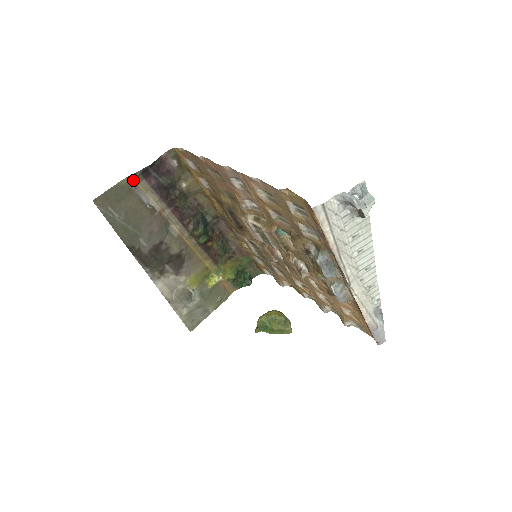
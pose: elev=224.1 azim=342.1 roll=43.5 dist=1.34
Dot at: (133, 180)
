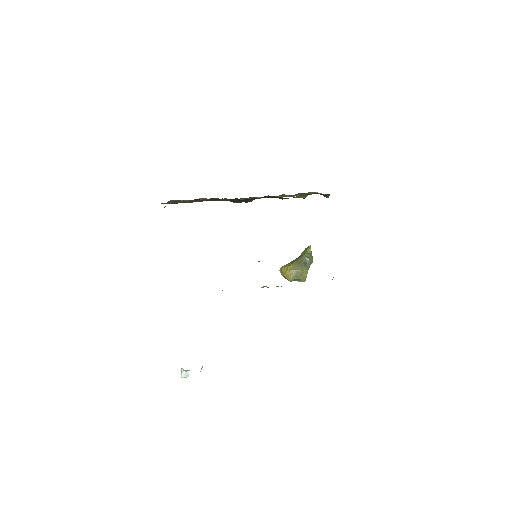
Dot at: occluded
